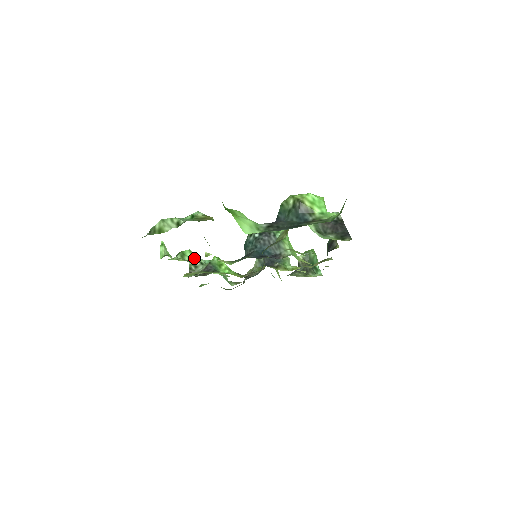
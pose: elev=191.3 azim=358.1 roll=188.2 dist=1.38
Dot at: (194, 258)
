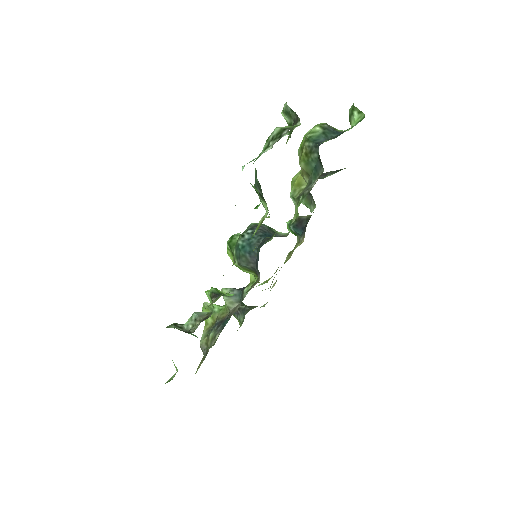
Dot at: occluded
